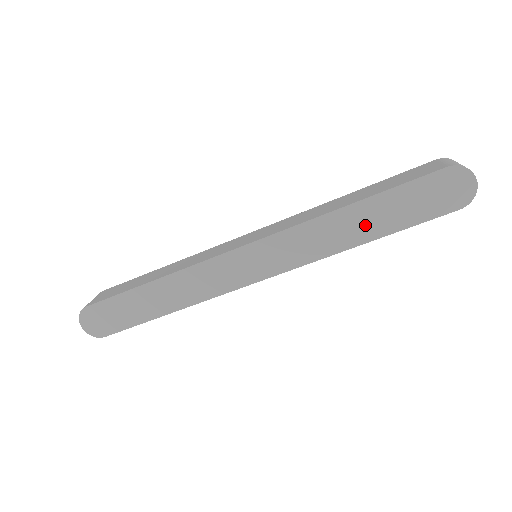
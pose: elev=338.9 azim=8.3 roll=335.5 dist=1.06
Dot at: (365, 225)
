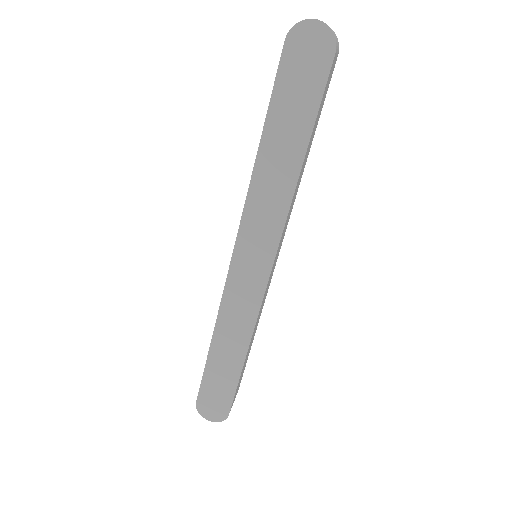
Dot at: (286, 151)
